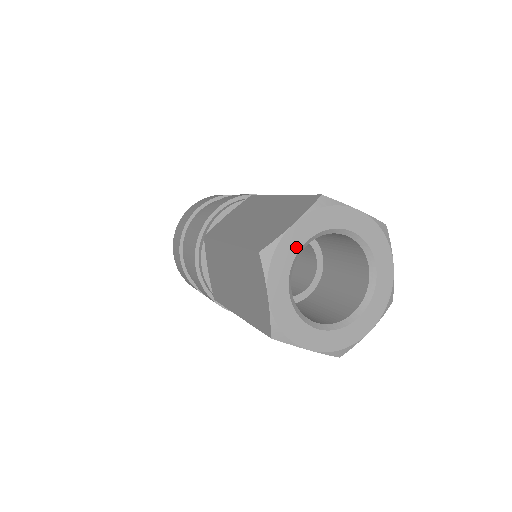
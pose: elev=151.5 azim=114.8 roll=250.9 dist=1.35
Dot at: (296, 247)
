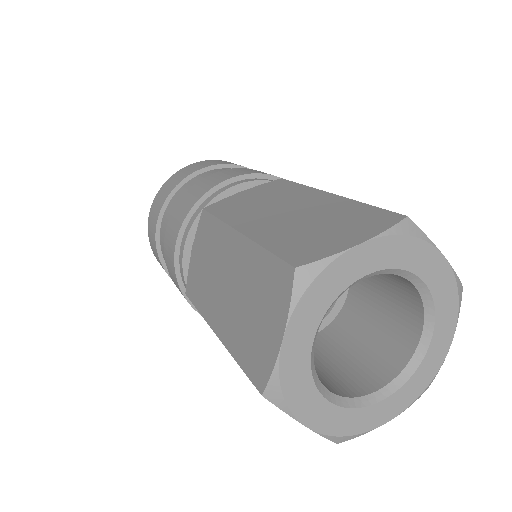
Dot at: (348, 279)
